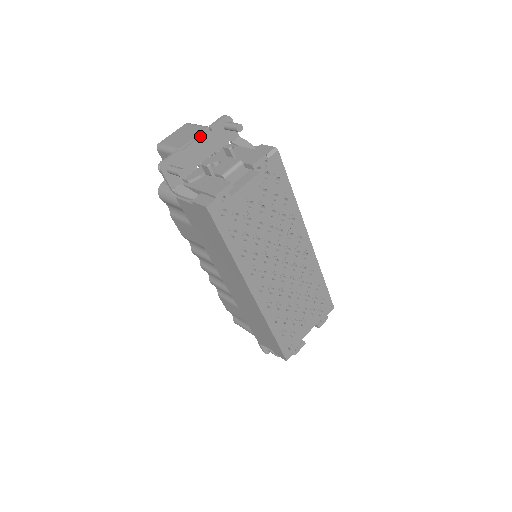
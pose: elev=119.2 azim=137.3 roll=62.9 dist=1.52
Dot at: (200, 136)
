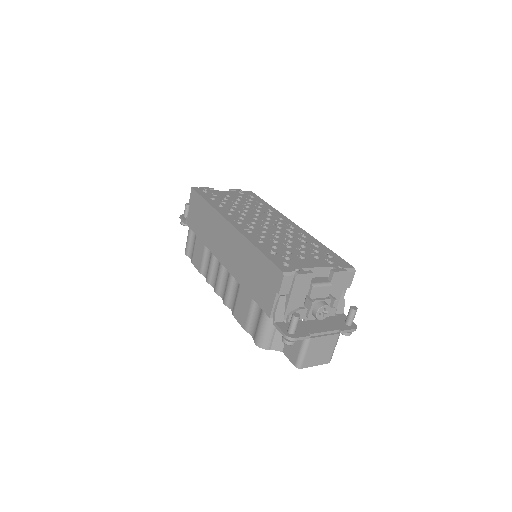
Dot at: occluded
